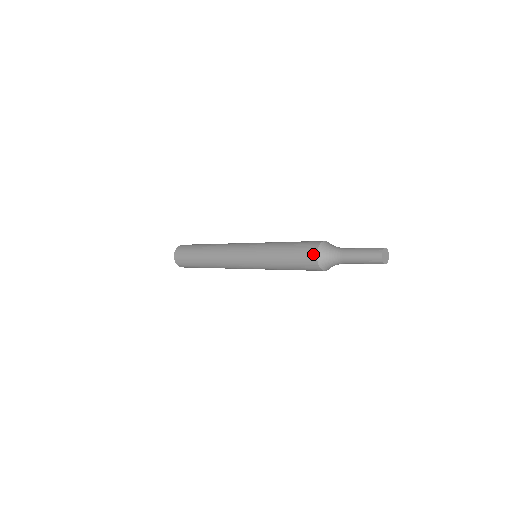
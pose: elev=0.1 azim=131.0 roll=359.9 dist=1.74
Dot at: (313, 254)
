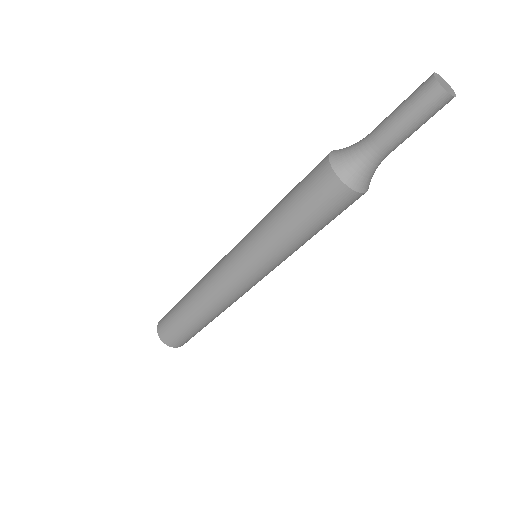
Dot at: (325, 169)
